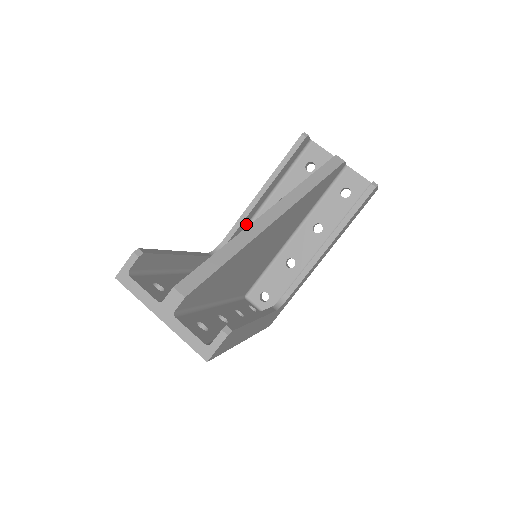
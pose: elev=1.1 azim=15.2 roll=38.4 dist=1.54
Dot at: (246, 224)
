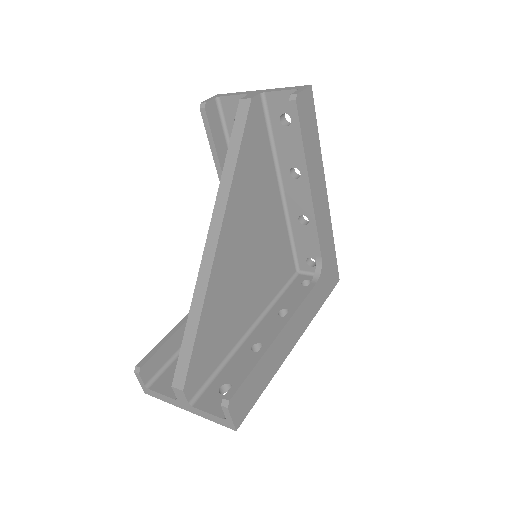
Dot at: occluded
